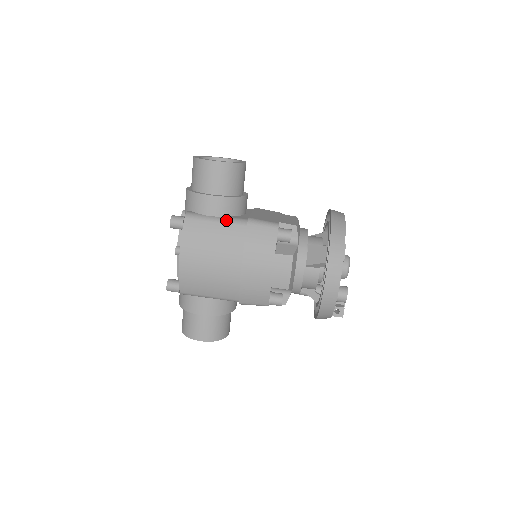
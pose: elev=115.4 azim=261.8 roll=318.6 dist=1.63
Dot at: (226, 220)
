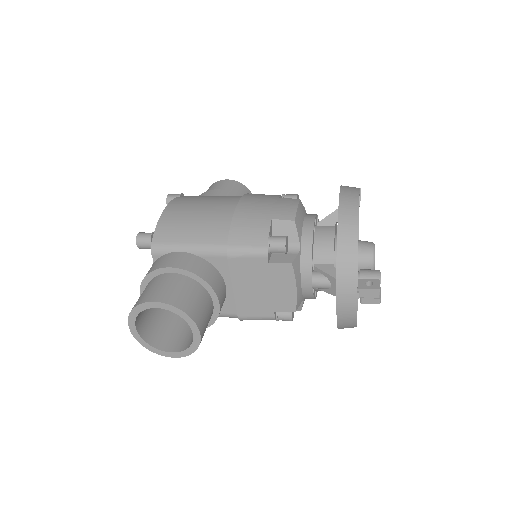
Dot at: occluded
